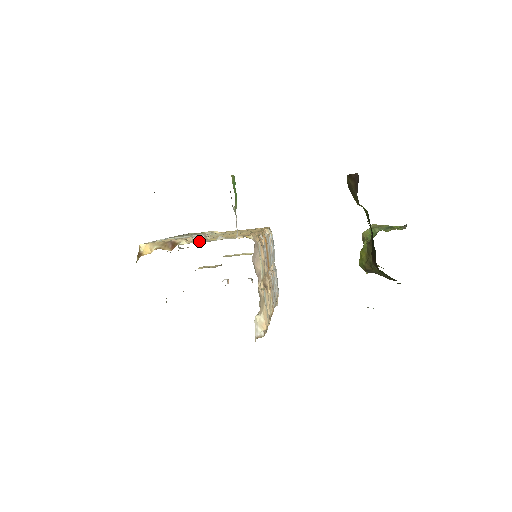
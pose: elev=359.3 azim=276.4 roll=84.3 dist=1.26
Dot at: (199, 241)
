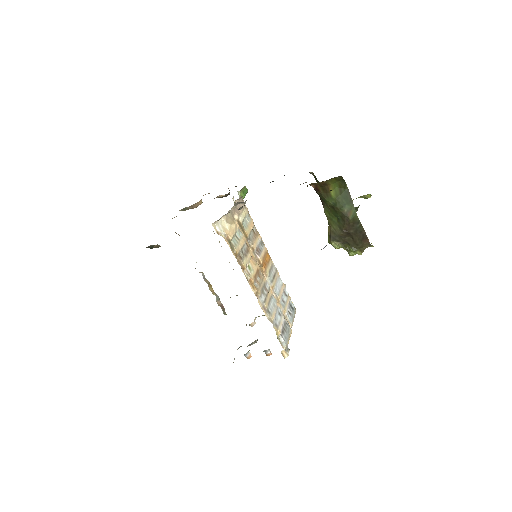
Dot at: occluded
